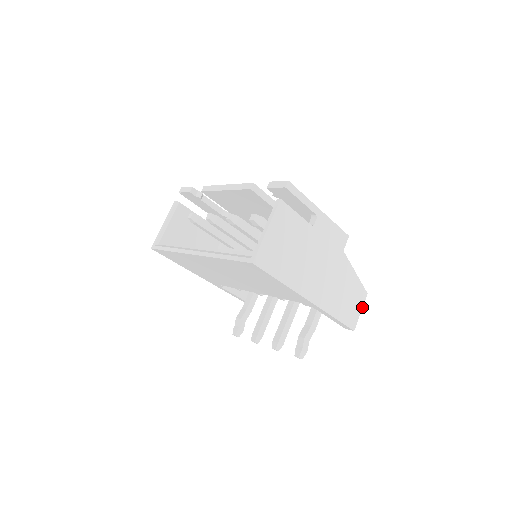
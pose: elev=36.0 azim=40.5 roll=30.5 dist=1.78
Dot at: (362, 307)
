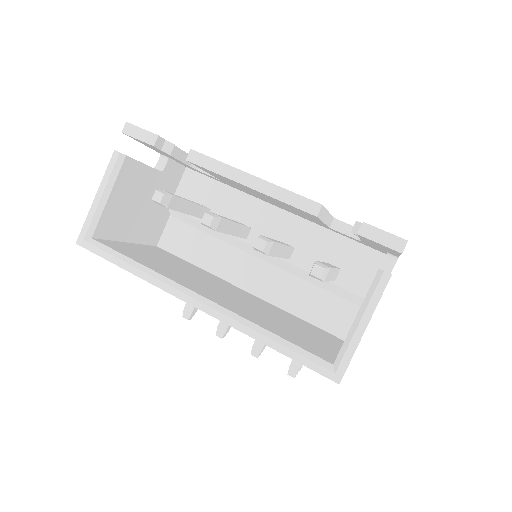
Dot at: occluded
